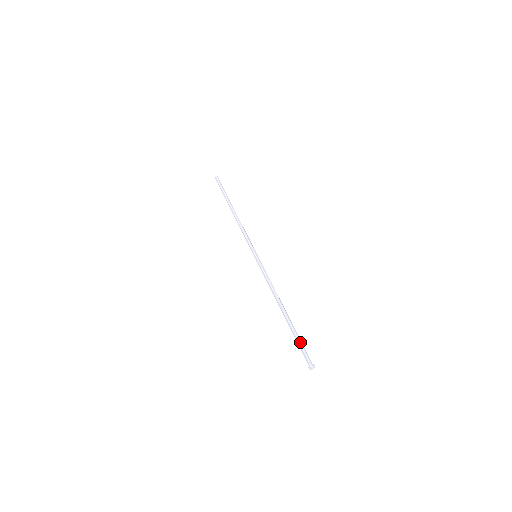
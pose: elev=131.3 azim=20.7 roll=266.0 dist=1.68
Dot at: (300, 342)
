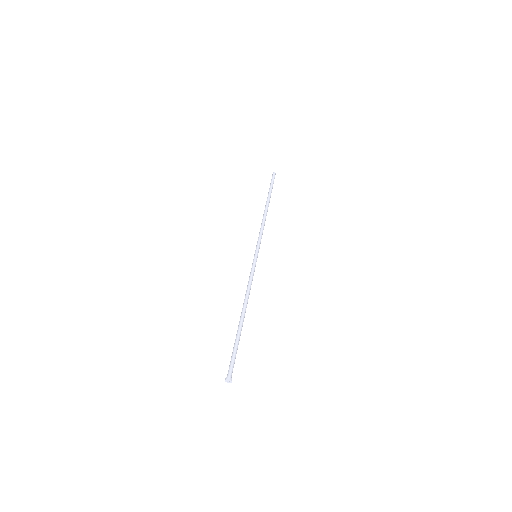
Dot at: (233, 351)
